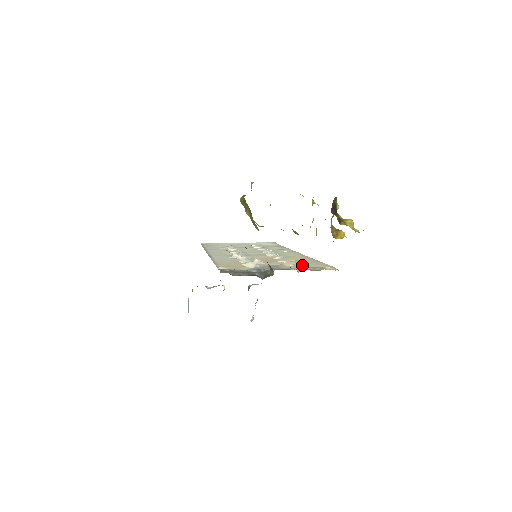
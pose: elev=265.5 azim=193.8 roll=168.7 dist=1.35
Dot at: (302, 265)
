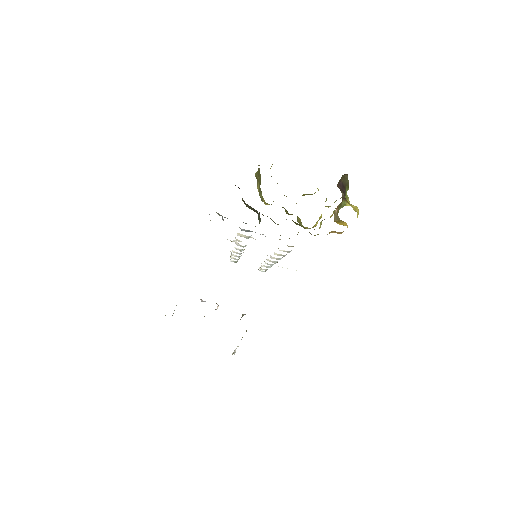
Dot at: occluded
